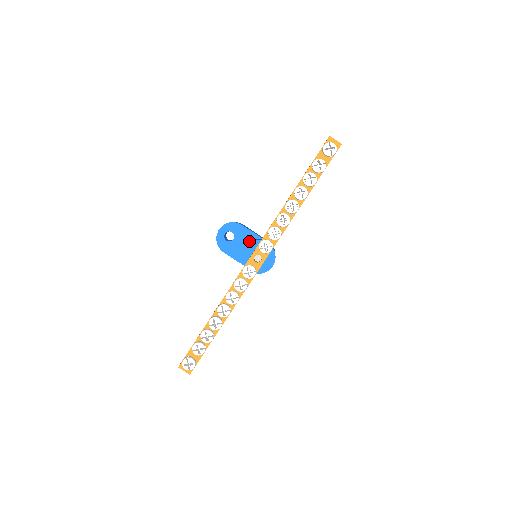
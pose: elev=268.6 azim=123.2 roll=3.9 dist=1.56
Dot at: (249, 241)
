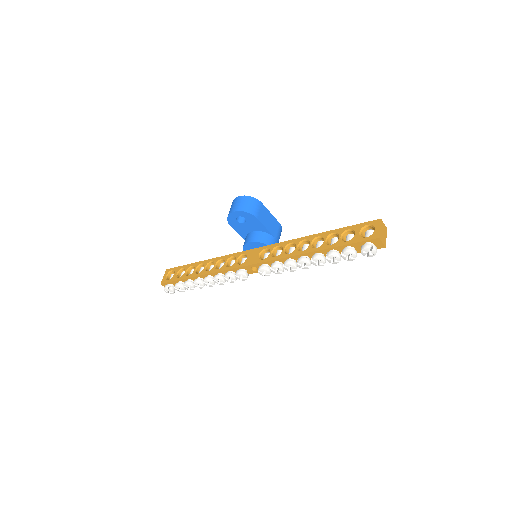
Dot at: (258, 230)
